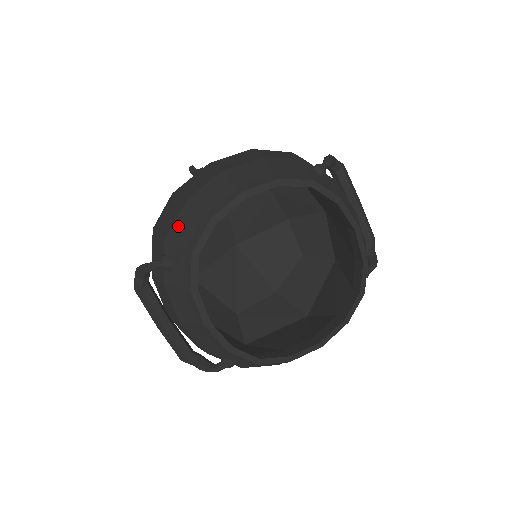
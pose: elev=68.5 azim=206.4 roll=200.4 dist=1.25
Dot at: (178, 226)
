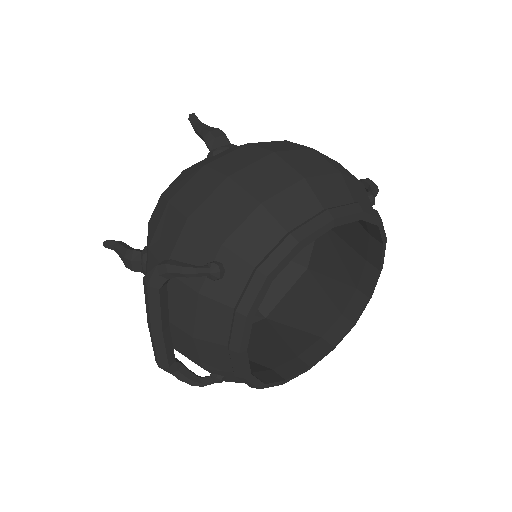
Dot at: (246, 232)
